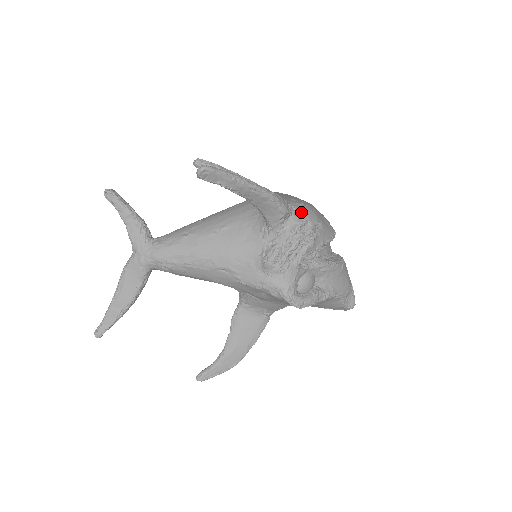
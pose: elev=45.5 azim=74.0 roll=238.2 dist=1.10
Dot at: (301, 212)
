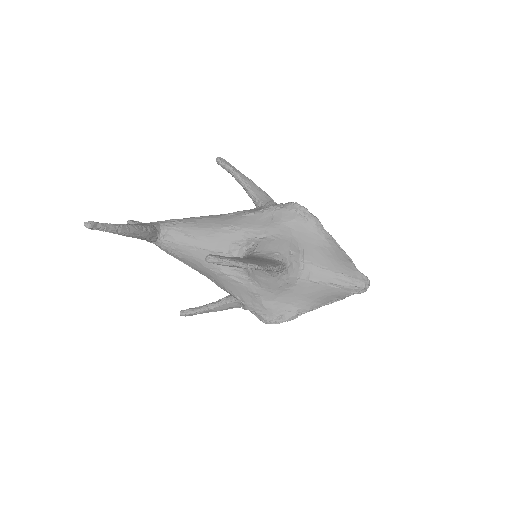
Dot at: occluded
